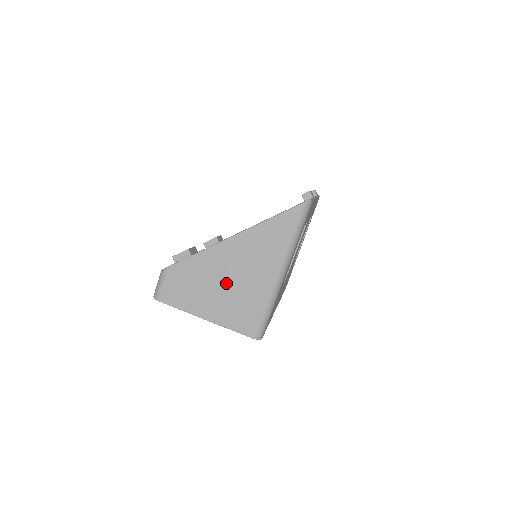
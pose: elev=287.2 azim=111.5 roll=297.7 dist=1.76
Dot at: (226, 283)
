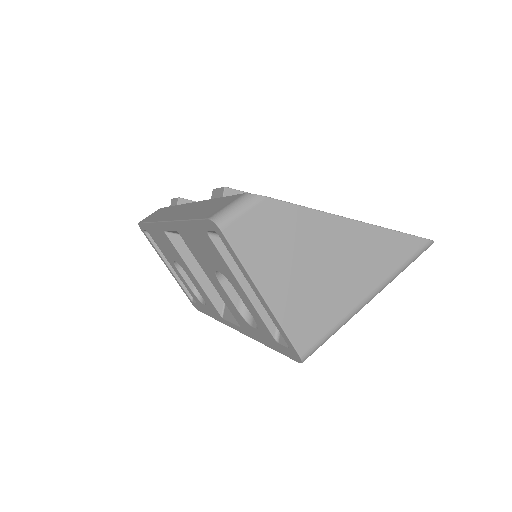
Dot at: (317, 268)
